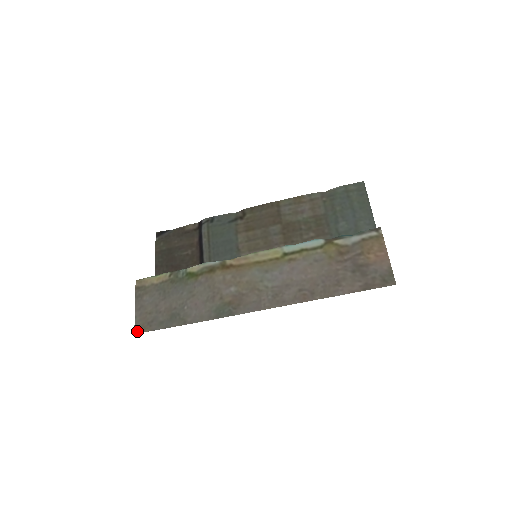
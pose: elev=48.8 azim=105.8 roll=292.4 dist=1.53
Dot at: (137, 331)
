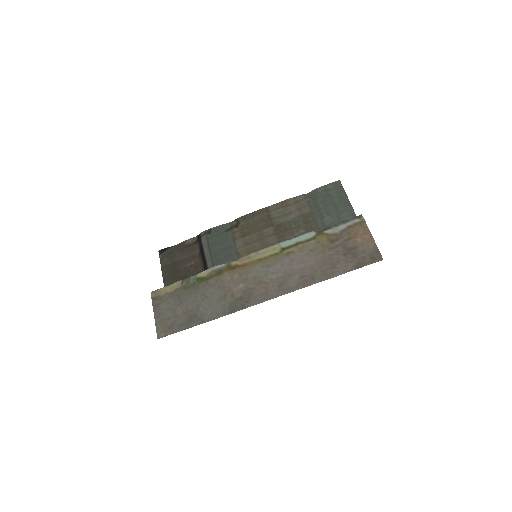
Dot at: (160, 336)
